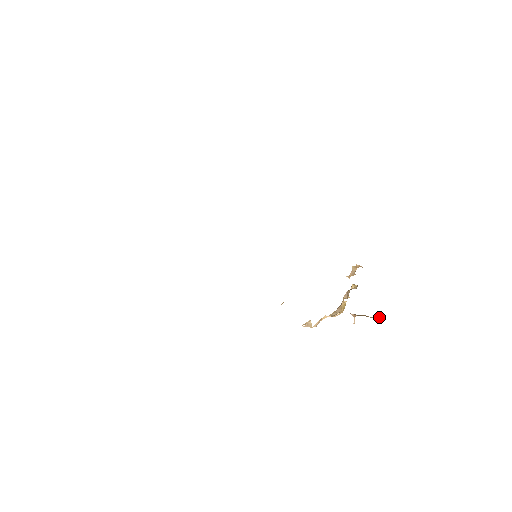
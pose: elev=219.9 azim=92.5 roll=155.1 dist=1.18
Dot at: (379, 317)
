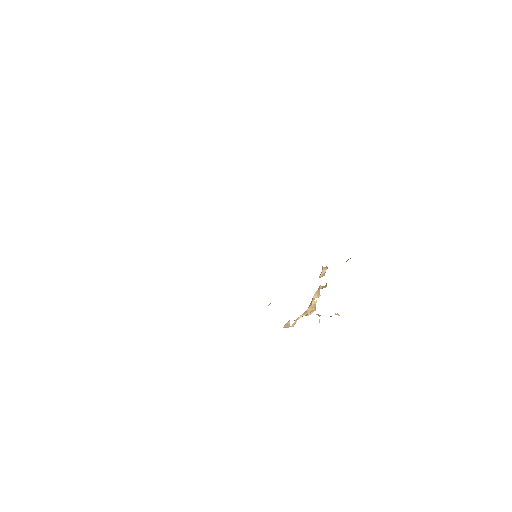
Dot at: (338, 315)
